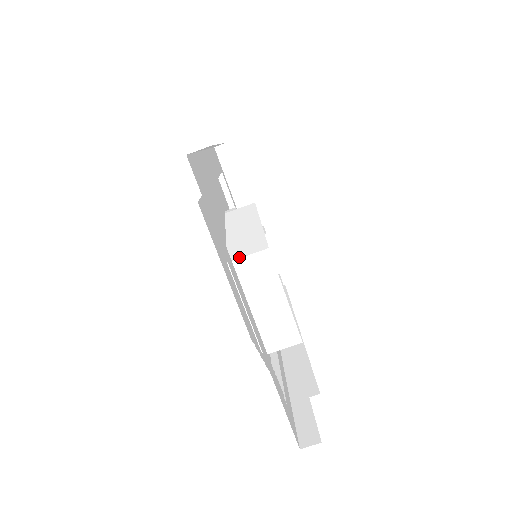
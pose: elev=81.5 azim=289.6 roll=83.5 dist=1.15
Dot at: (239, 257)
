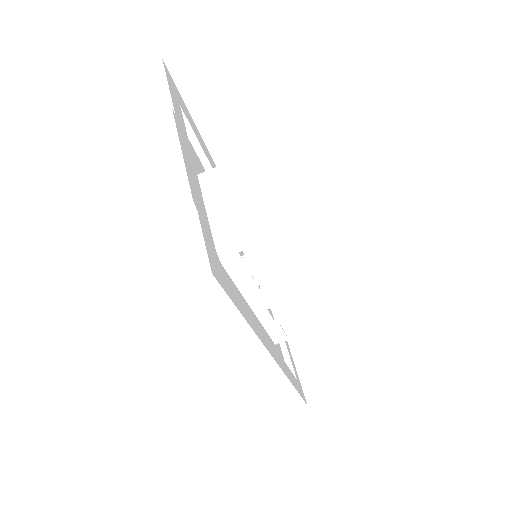
Dot at: (208, 172)
